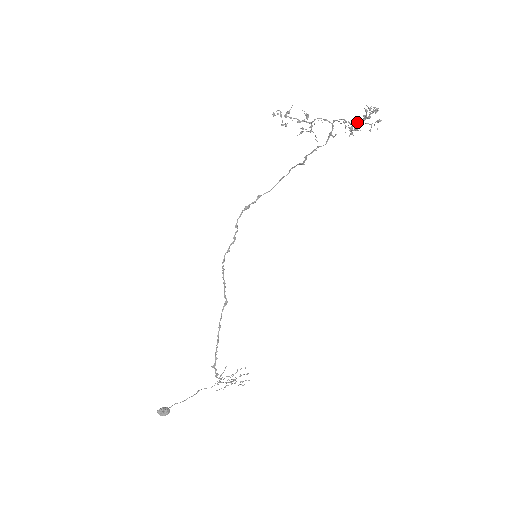
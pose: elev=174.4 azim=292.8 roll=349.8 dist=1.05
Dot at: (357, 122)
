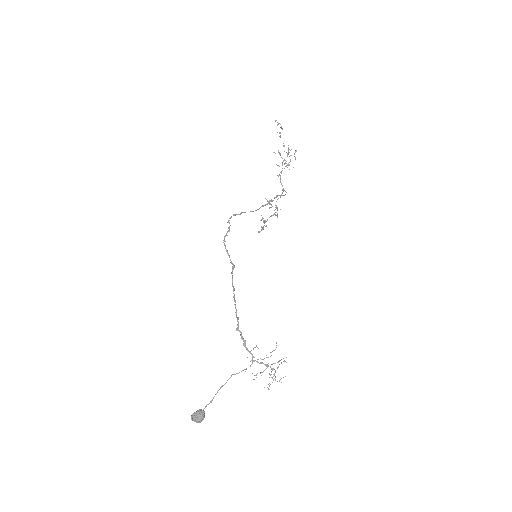
Dot at: occluded
